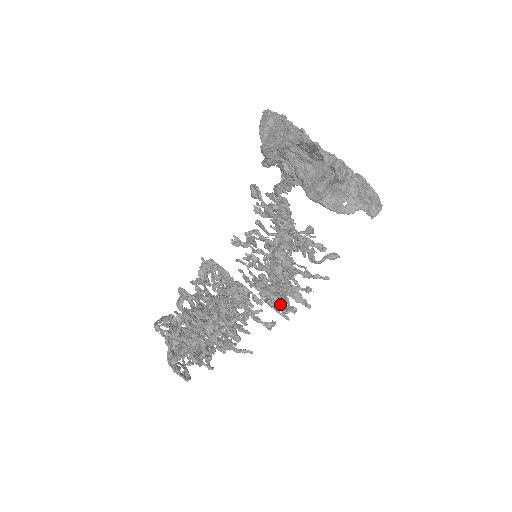
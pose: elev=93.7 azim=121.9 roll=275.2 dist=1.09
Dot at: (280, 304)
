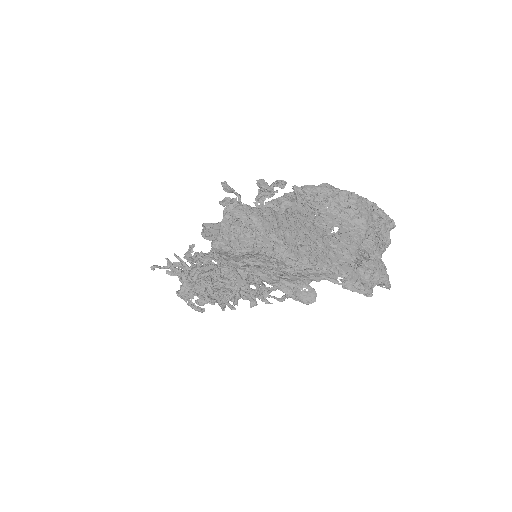
Dot at: occluded
